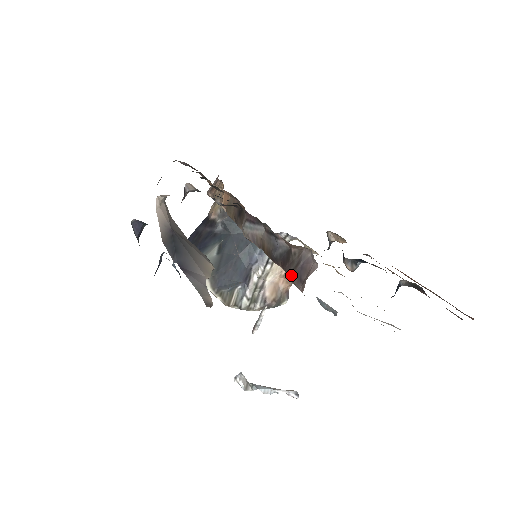
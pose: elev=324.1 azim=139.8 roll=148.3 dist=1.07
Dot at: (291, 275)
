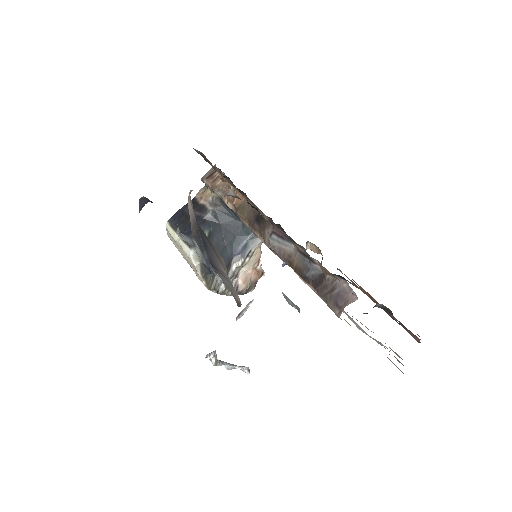
Dot at: (326, 297)
